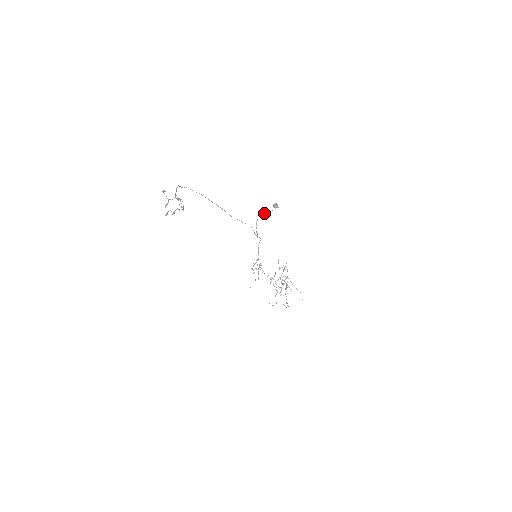
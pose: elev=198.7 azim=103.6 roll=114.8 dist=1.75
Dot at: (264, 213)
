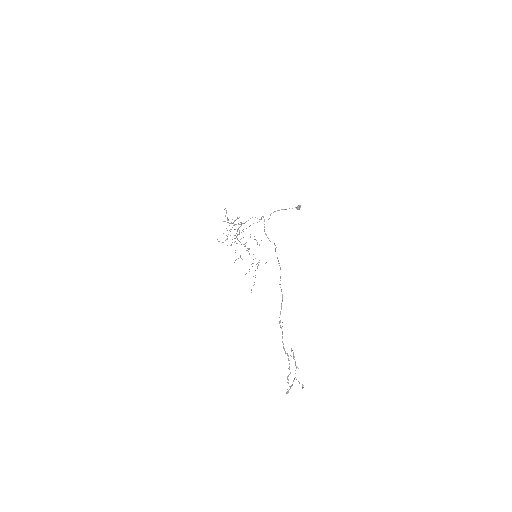
Dot at: occluded
